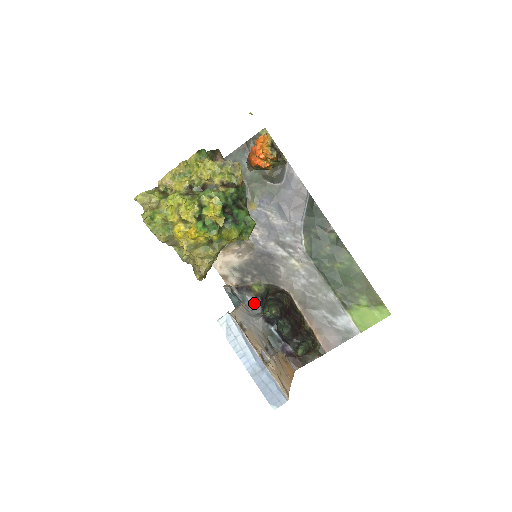
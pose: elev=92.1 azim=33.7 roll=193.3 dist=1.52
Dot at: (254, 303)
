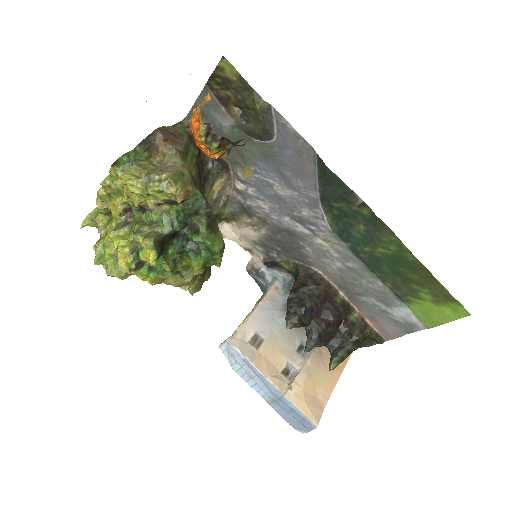
Dot at: (289, 279)
